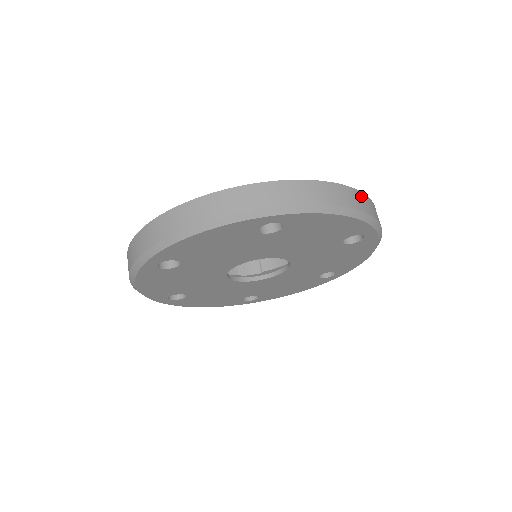
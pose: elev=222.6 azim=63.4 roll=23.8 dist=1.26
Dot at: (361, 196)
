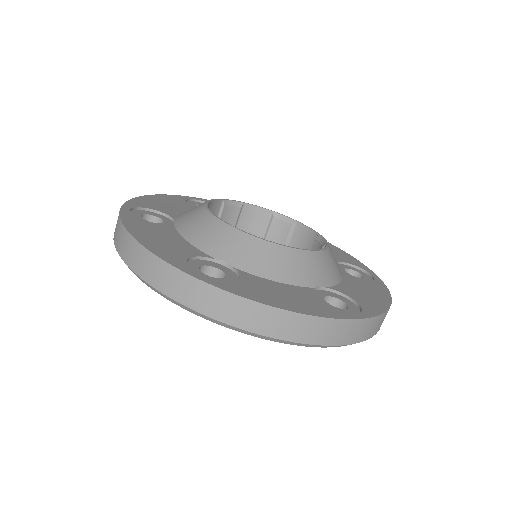
Dot at: occluded
